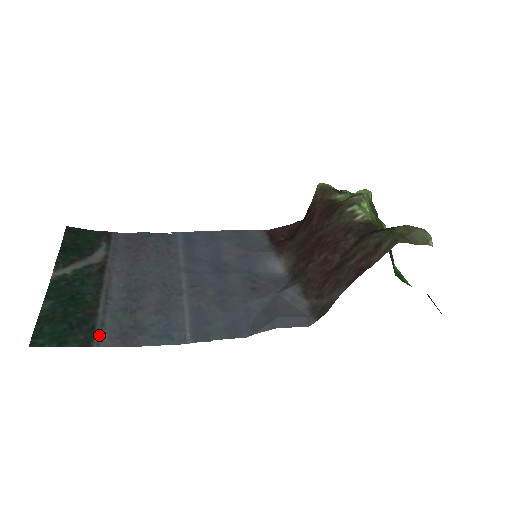
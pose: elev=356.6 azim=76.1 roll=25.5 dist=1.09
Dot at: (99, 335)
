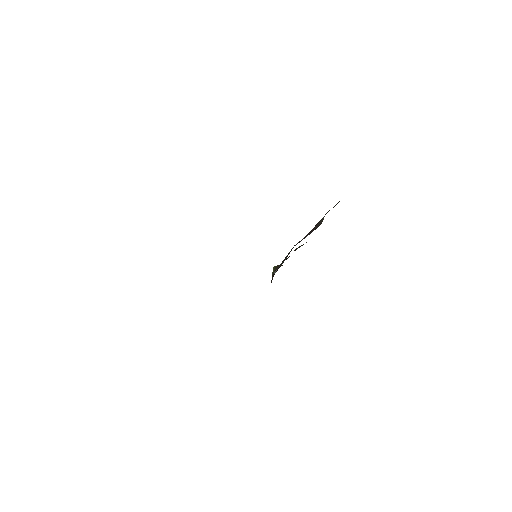
Dot at: occluded
